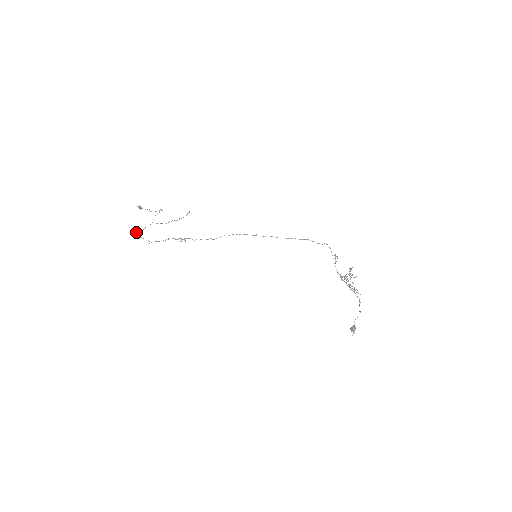
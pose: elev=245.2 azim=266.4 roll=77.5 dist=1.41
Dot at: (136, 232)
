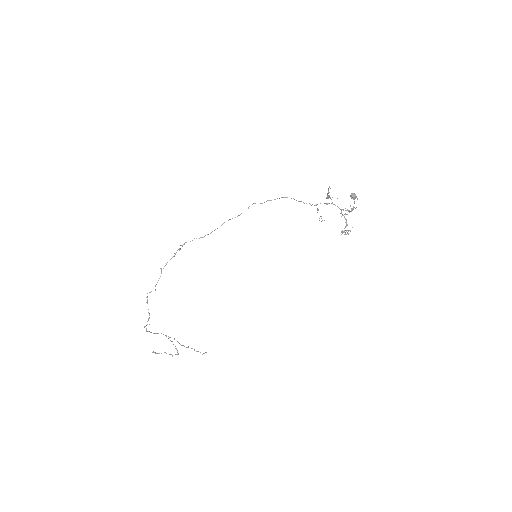
Dot at: occluded
